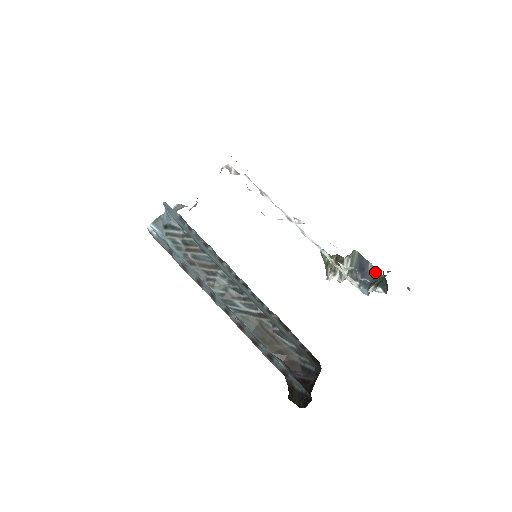
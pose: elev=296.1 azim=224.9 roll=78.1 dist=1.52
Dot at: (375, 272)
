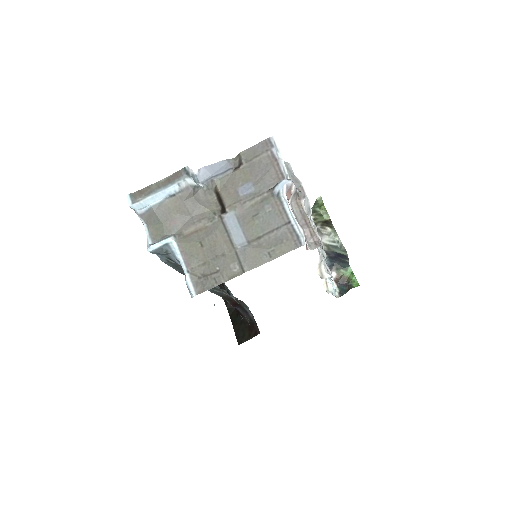
Dot at: (346, 262)
